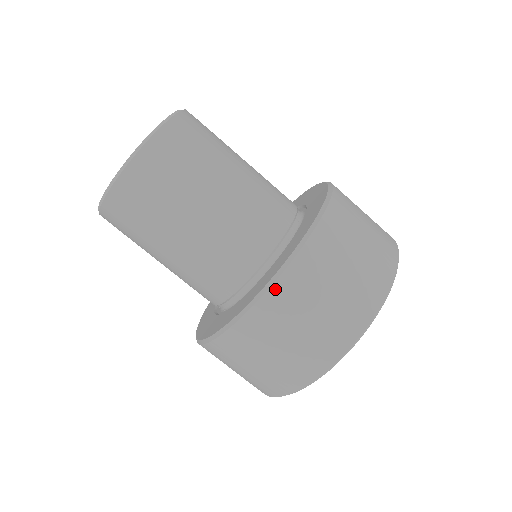
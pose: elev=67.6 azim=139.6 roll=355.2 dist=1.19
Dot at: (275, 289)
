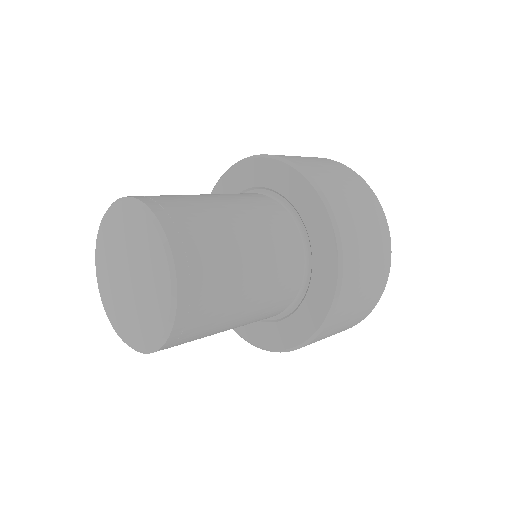
Dot at: (293, 350)
